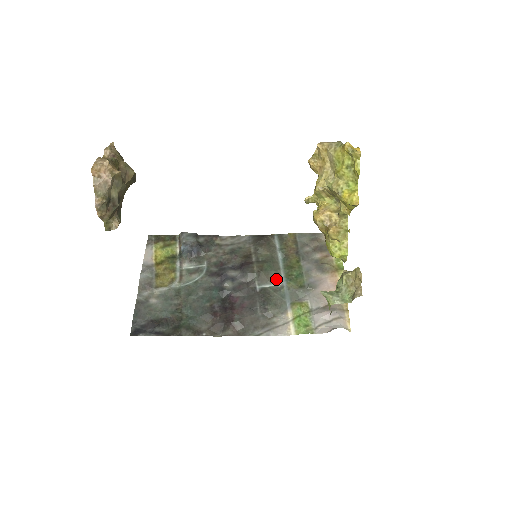
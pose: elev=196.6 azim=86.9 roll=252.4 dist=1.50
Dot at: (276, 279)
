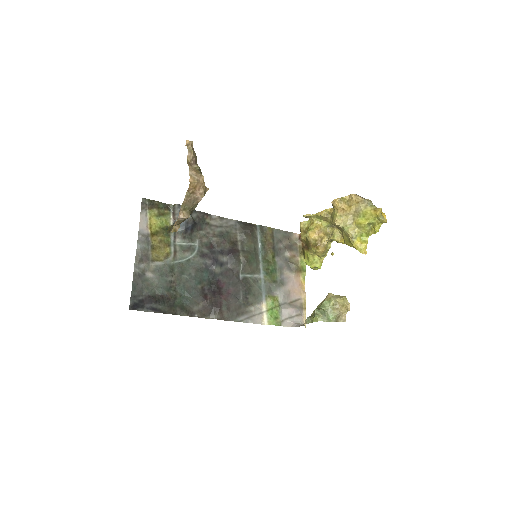
Dot at: (256, 271)
